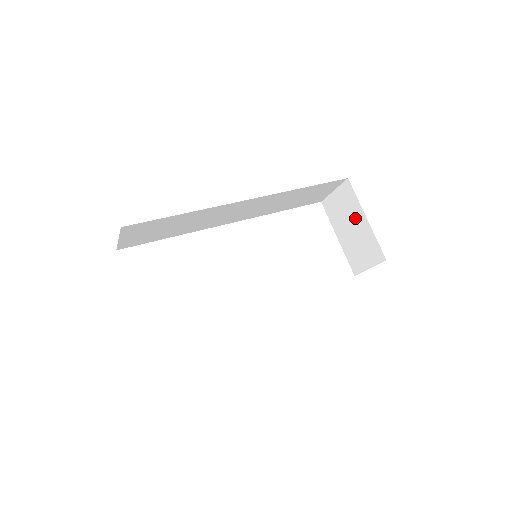
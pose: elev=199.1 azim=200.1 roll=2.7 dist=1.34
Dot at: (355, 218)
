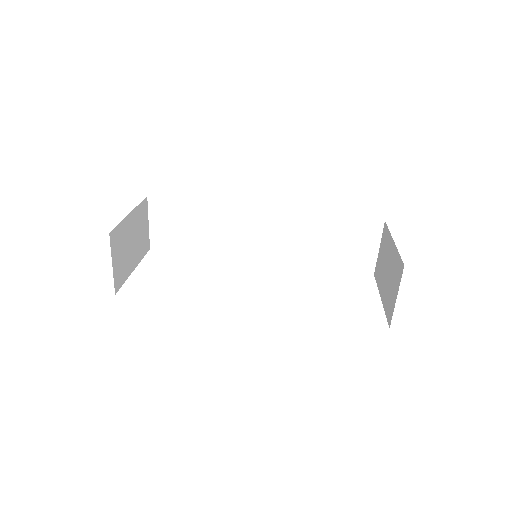
Dot at: (388, 254)
